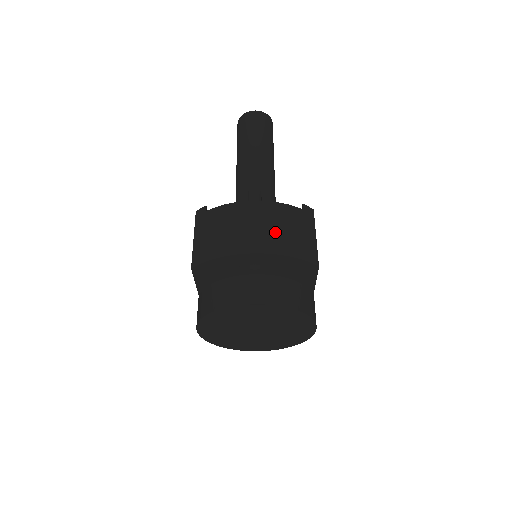
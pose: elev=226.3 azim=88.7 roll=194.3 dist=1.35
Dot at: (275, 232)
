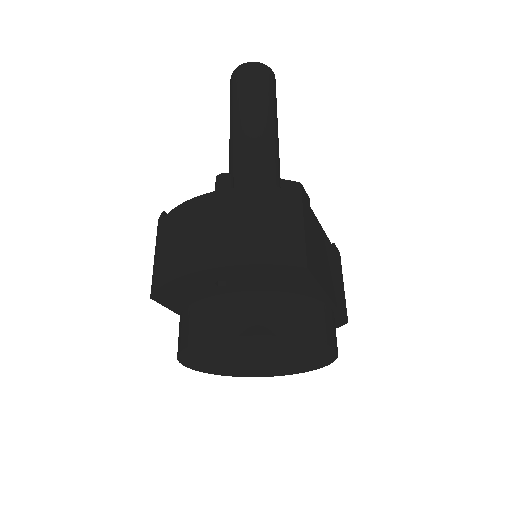
Dot at: (234, 232)
